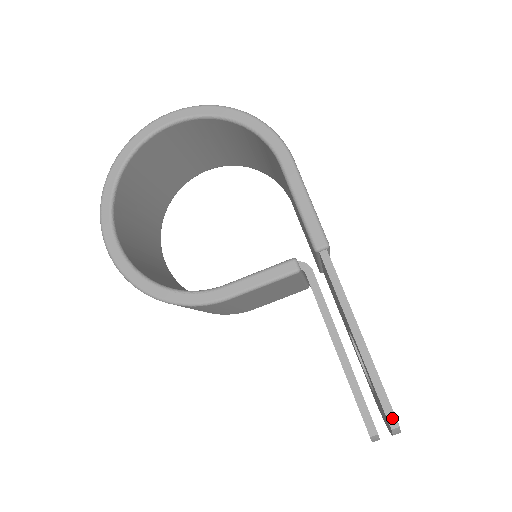
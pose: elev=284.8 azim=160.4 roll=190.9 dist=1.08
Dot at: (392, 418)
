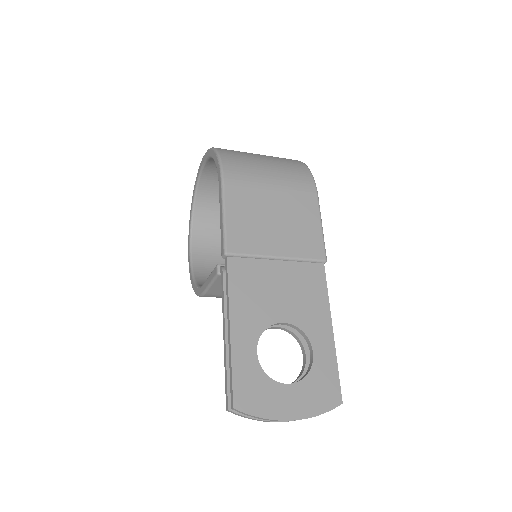
Dot at: (232, 400)
